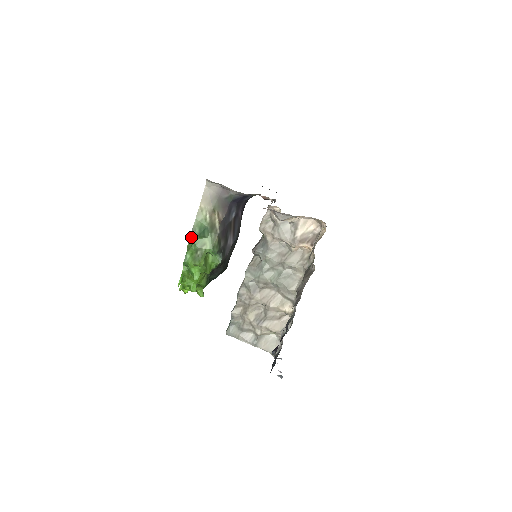
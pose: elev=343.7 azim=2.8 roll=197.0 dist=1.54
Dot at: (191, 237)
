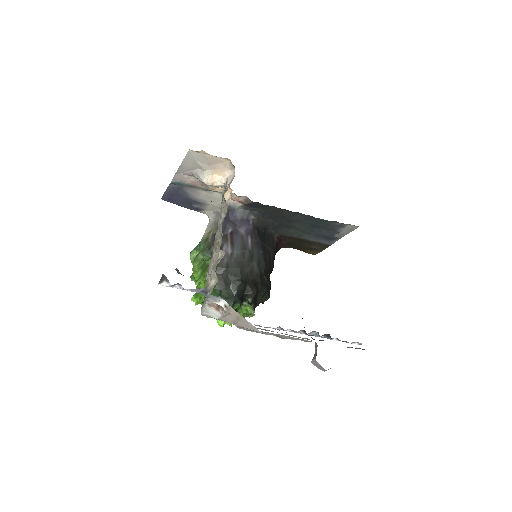
Dot at: (191, 252)
